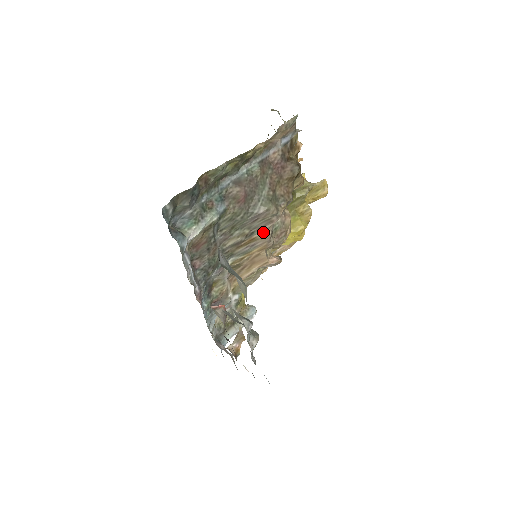
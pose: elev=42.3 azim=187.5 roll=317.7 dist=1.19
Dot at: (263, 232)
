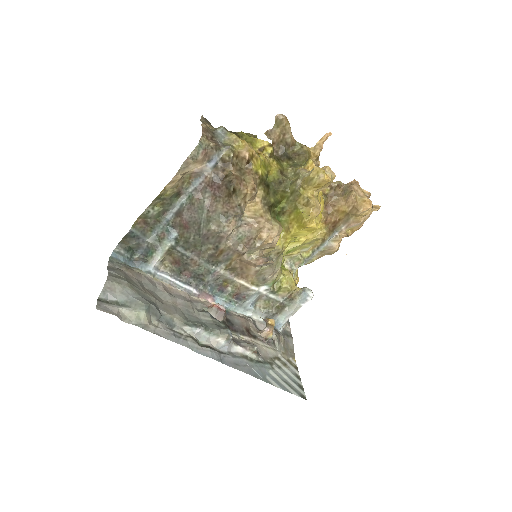
Dot at: (225, 245)
